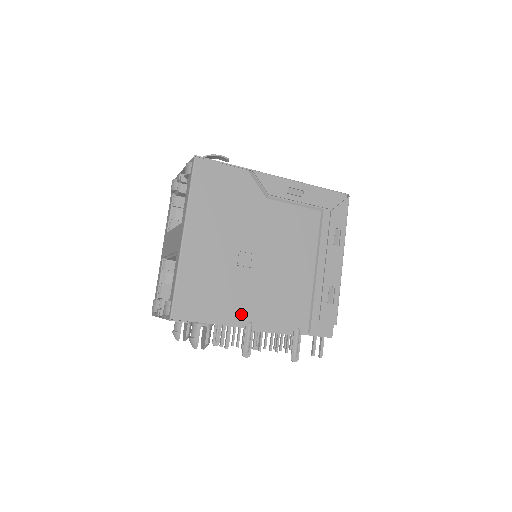
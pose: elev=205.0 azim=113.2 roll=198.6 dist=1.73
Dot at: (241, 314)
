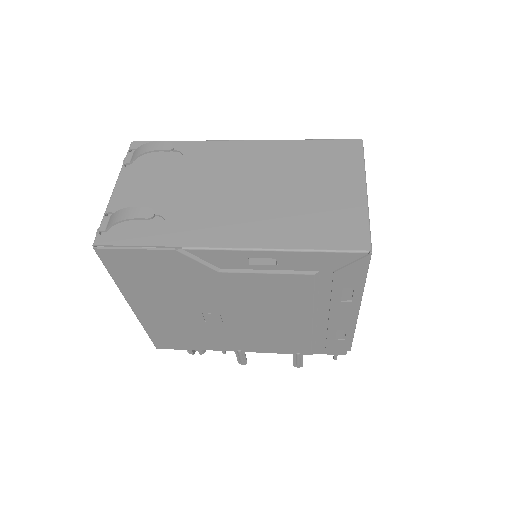
Dot at: (226, 346)
